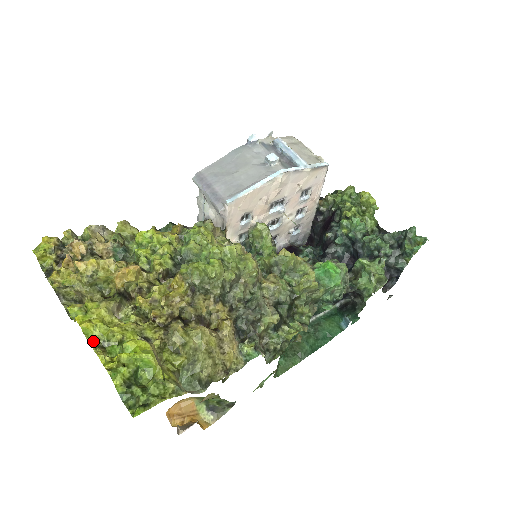
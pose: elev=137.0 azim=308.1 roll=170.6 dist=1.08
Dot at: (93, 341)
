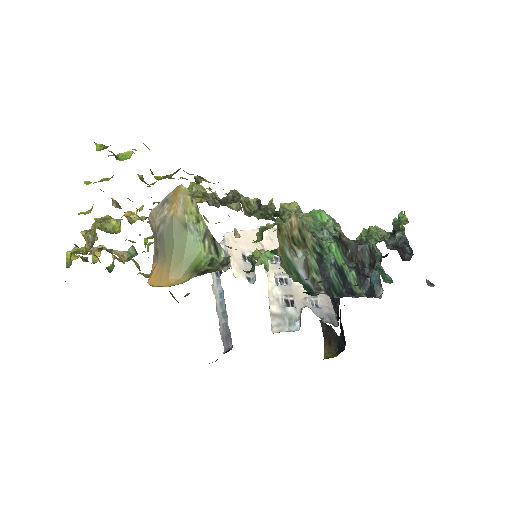
Dot at: (90, 183)
